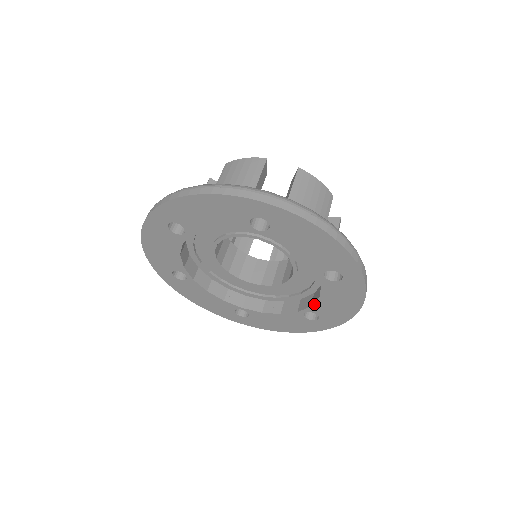
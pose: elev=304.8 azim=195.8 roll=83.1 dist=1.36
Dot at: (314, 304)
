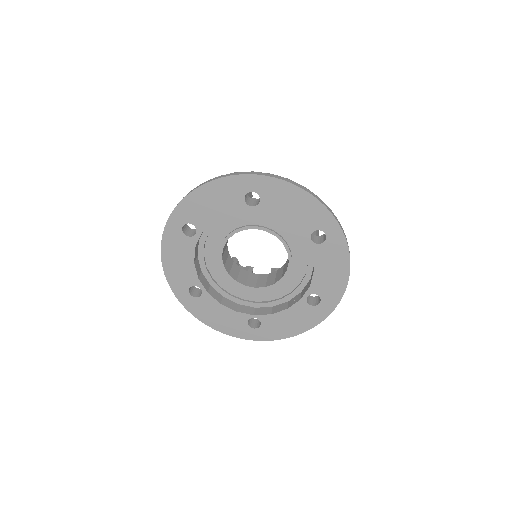
Dot at: (312, 281)
